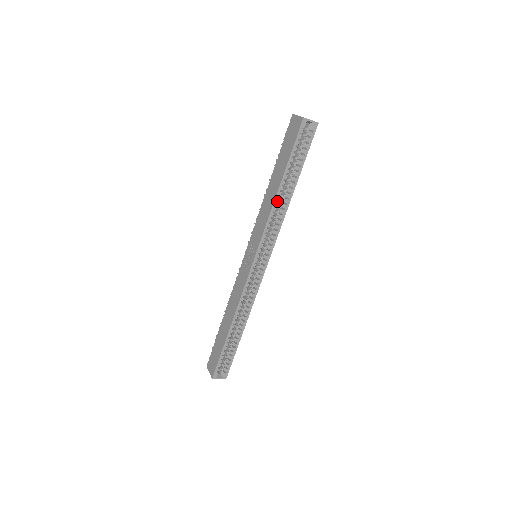
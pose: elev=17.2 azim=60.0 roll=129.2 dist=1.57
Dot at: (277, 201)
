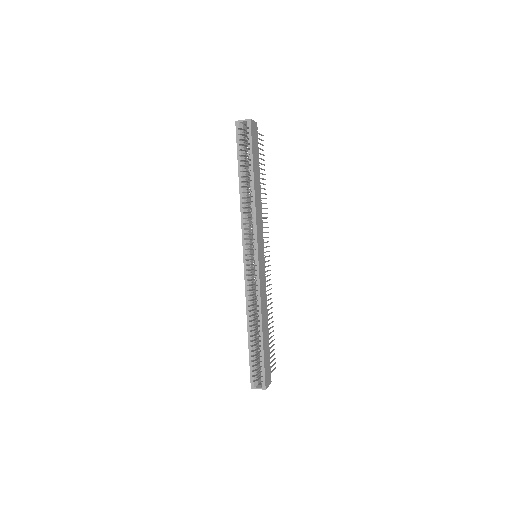
Dot at: occluded
